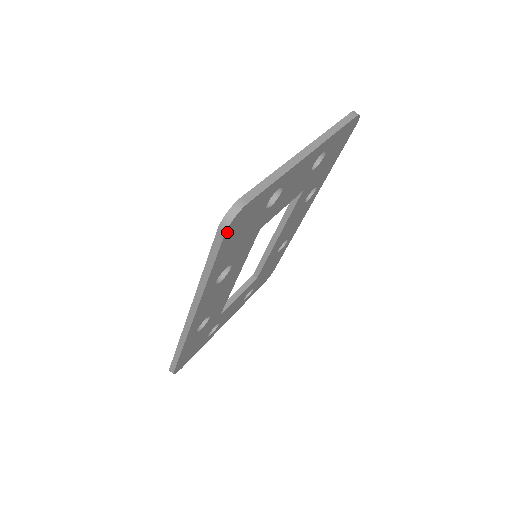
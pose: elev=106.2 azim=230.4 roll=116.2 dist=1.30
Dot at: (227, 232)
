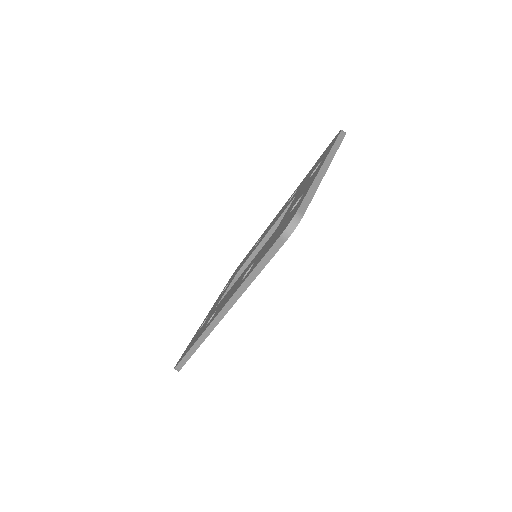
Dot at: (286, 240)
